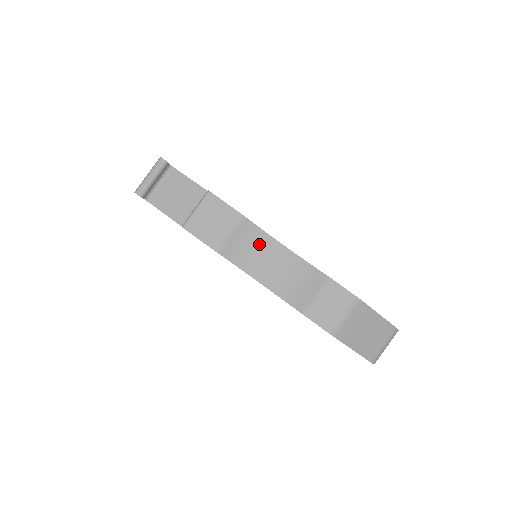
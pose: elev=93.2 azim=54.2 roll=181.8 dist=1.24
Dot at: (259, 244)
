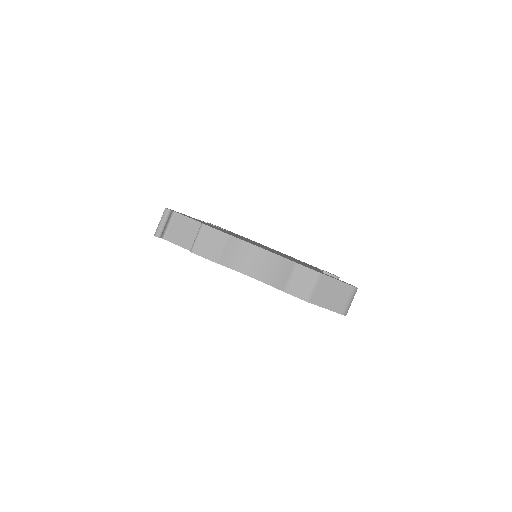
Dot at: (244, 251)
